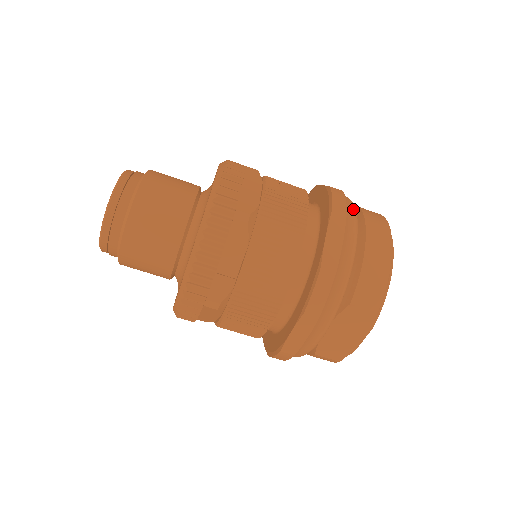
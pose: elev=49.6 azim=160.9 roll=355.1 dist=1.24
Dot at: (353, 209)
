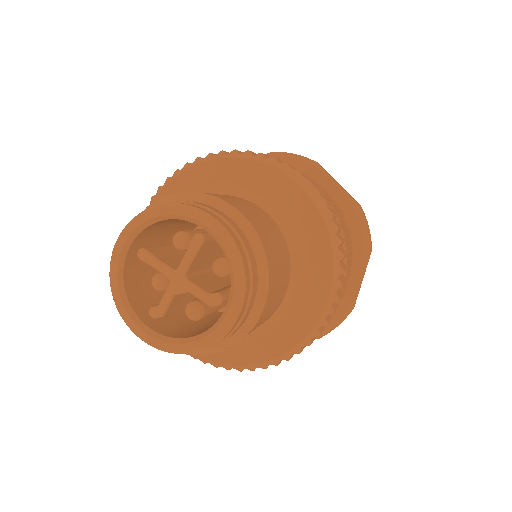
Dot at: occluded
